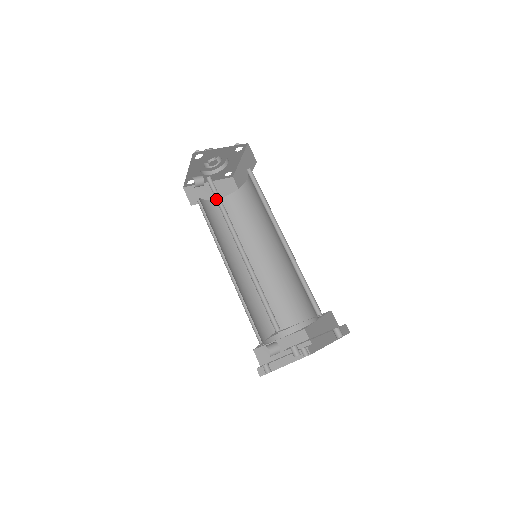
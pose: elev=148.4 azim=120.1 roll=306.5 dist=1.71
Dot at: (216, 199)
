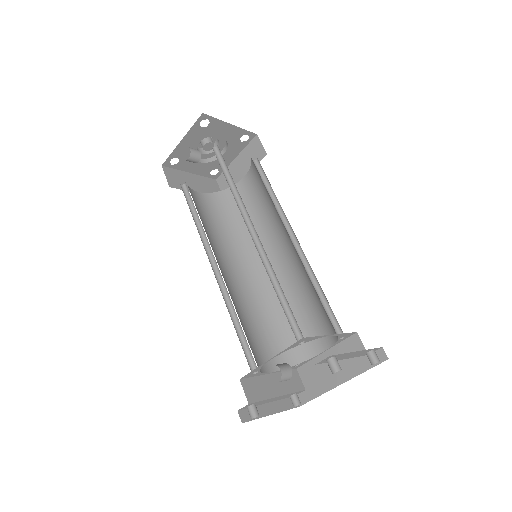
Dot at: occluded
